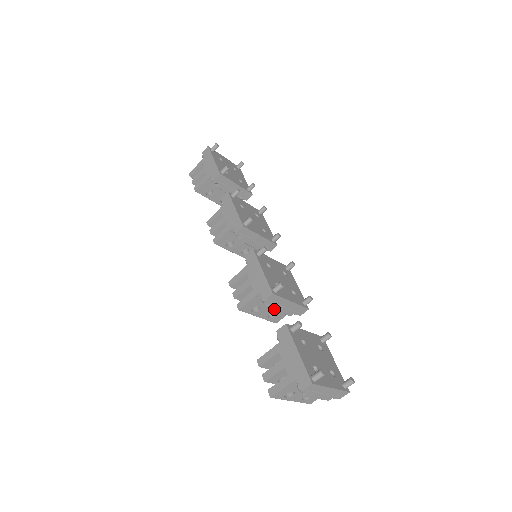
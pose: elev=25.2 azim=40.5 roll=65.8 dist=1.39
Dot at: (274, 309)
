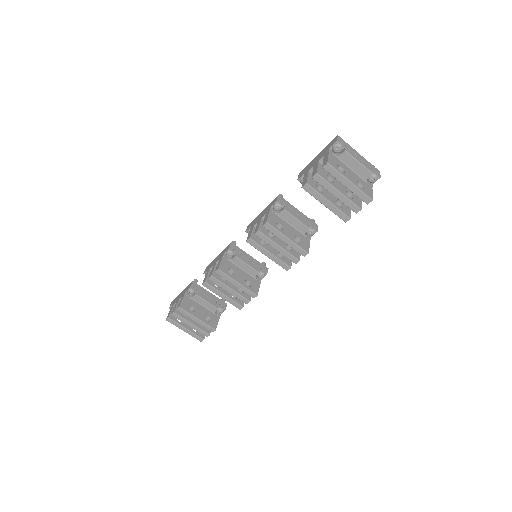
Dot at: (291, 214)
